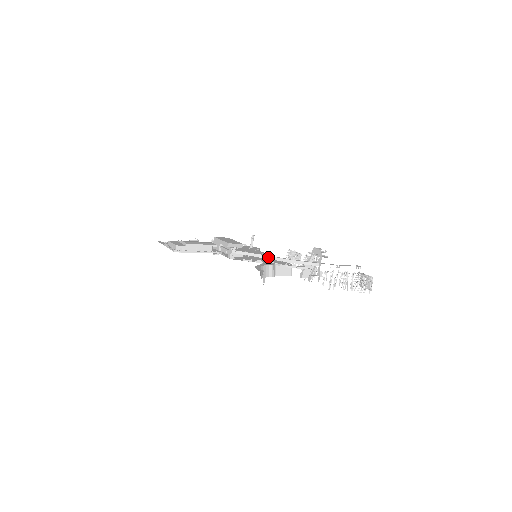
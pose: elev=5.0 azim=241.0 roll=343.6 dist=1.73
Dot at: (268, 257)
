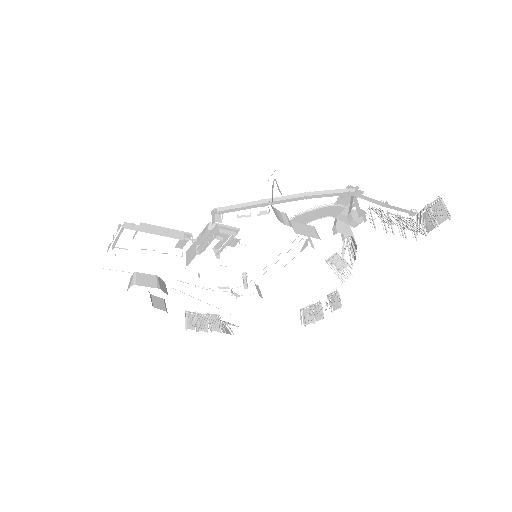
Dot at: (275, 199)
